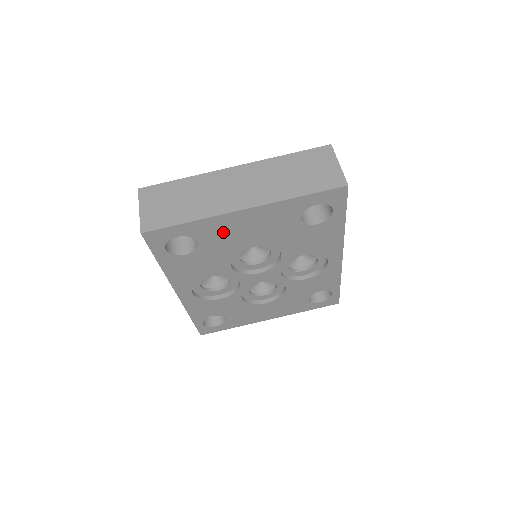
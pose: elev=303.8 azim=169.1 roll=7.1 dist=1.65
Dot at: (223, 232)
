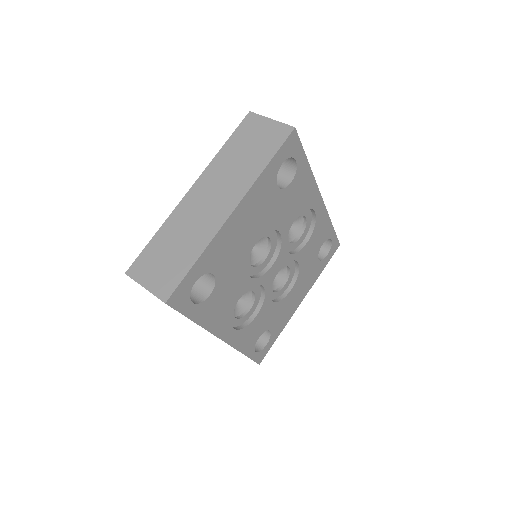
Dot at: (228, 248)
